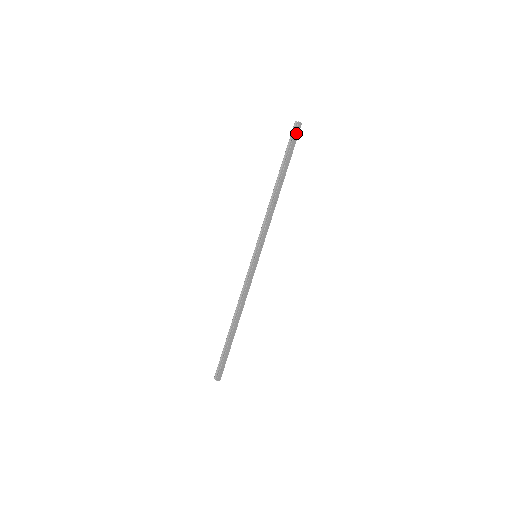
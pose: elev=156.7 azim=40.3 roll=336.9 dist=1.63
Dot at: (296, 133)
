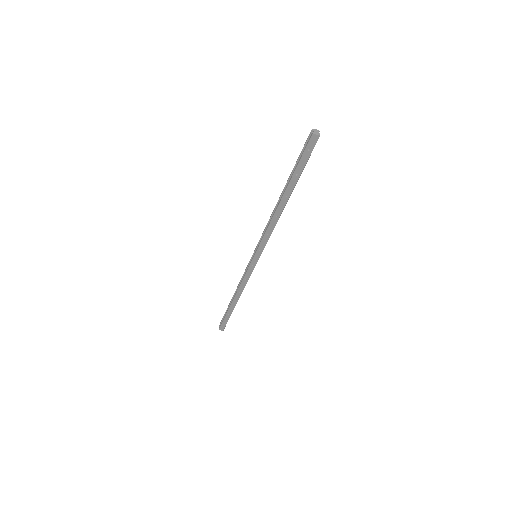
Dot at: (309, 147)
